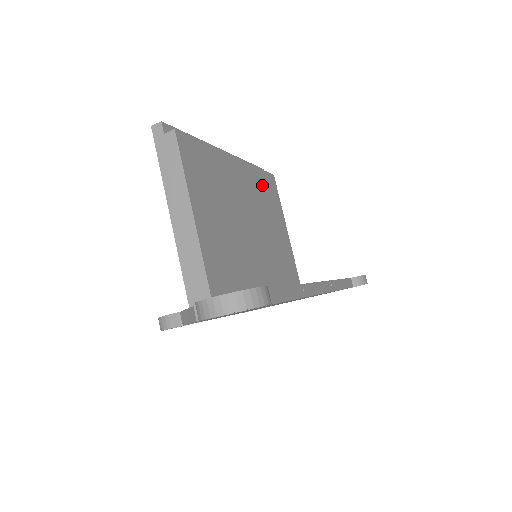
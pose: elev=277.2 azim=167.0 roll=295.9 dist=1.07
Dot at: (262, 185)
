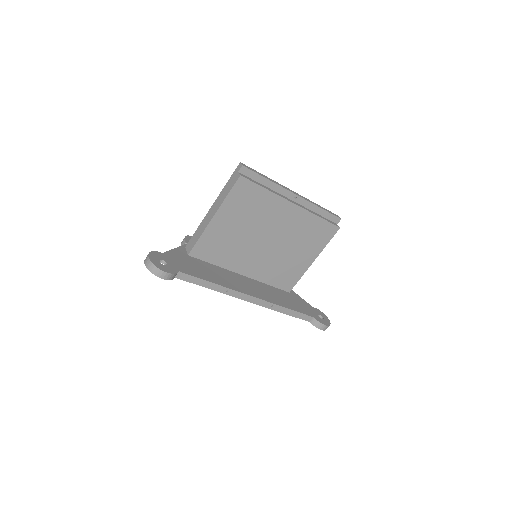
Dot at: (313, 228)
